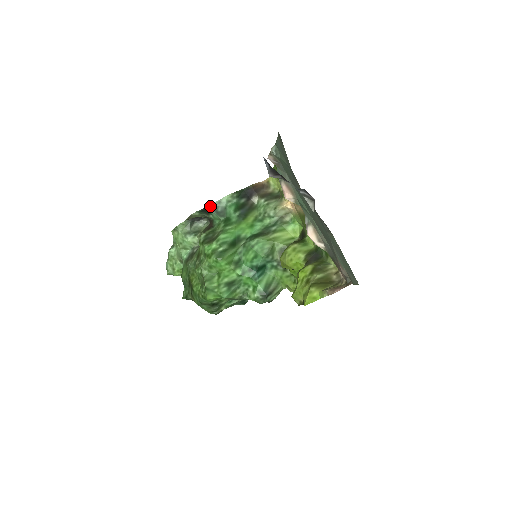
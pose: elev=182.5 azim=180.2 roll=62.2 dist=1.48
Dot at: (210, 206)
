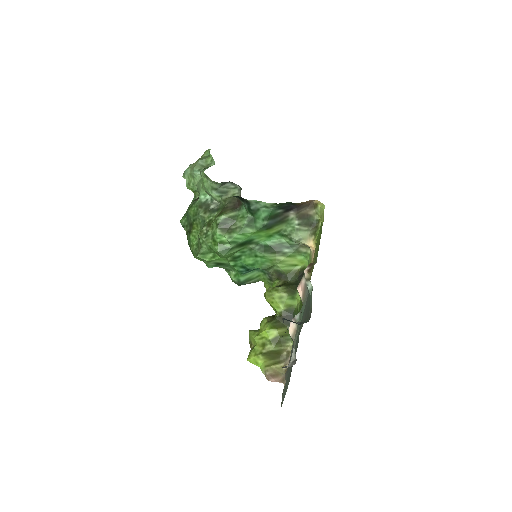
Dot at: (246, 200)
